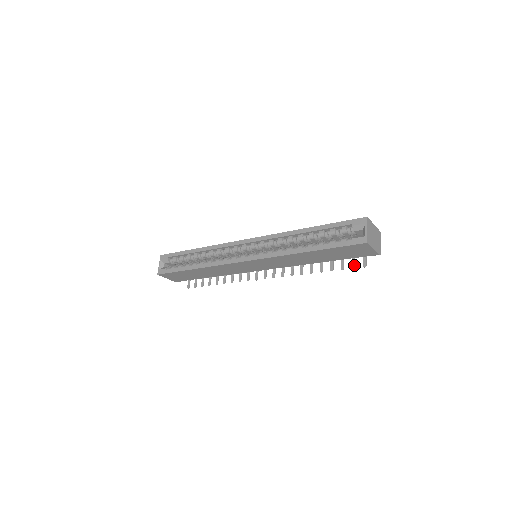
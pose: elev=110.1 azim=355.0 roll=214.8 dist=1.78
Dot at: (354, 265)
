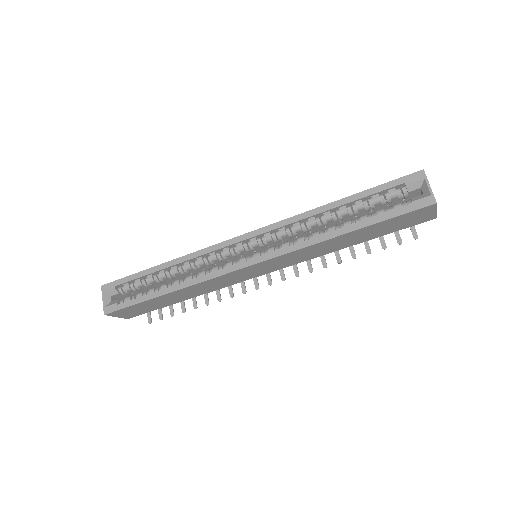
Dot at: (400, 239)
